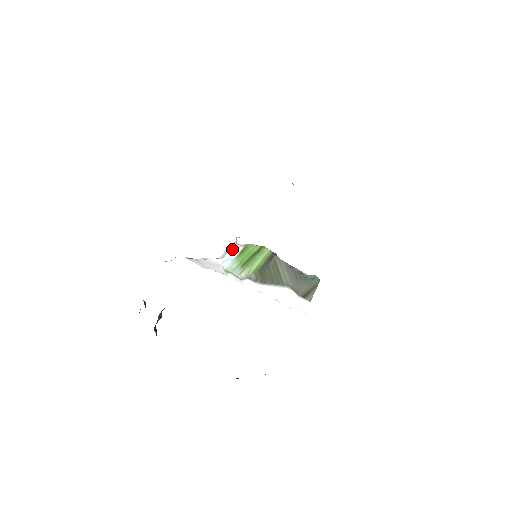
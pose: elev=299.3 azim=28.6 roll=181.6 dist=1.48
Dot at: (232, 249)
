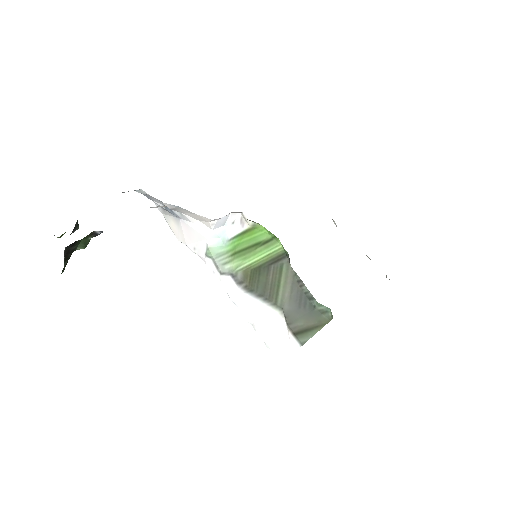
Dot at: (233, 223)
